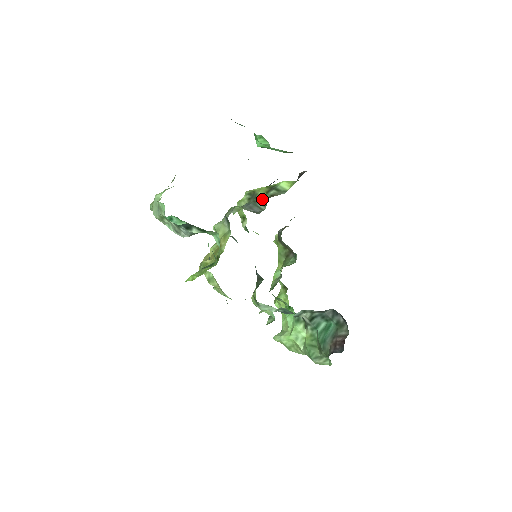
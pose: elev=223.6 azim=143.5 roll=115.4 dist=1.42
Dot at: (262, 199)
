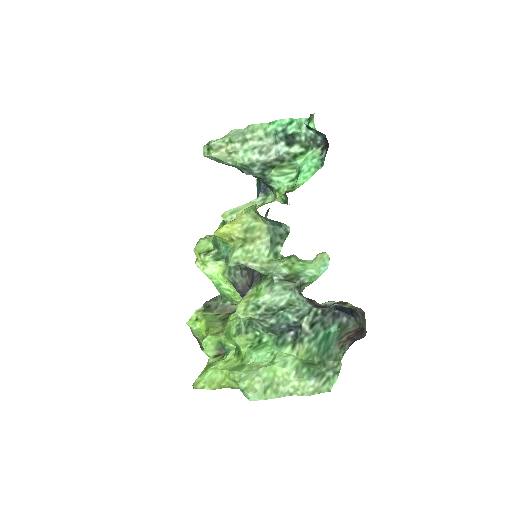
Dot at: occluded
